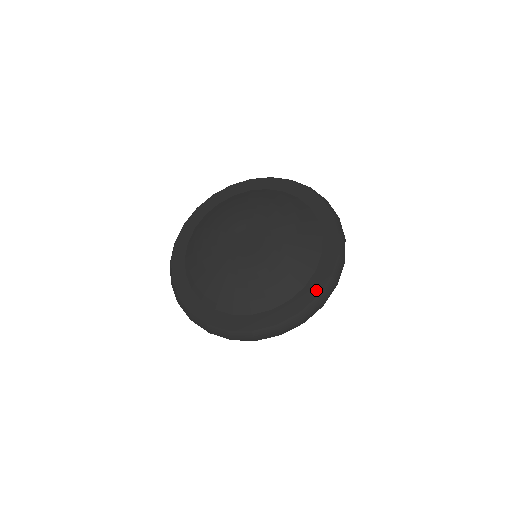
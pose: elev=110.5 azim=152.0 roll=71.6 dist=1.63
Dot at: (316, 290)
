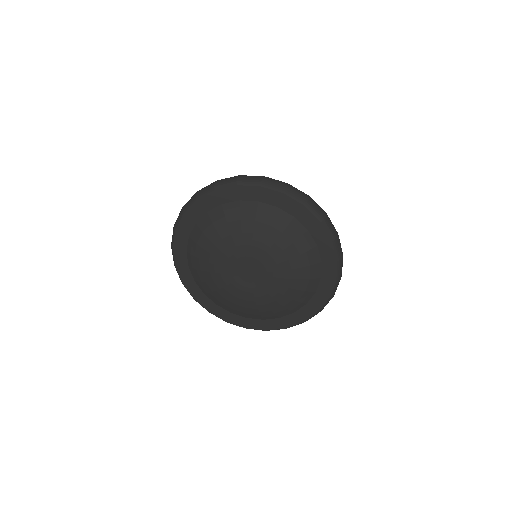
Dot at: (327, 294)
